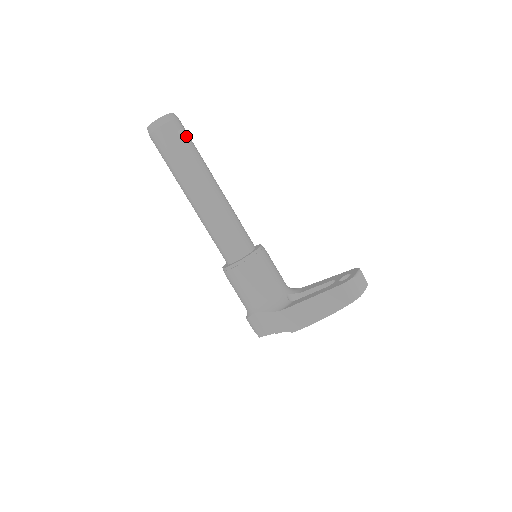
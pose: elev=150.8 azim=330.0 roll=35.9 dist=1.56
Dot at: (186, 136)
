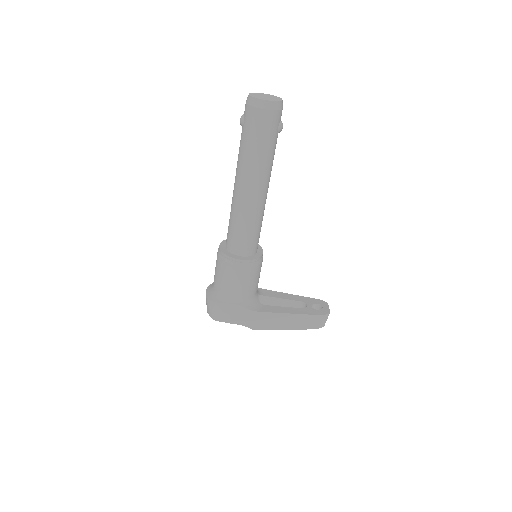
Dot at: (281, 130)
